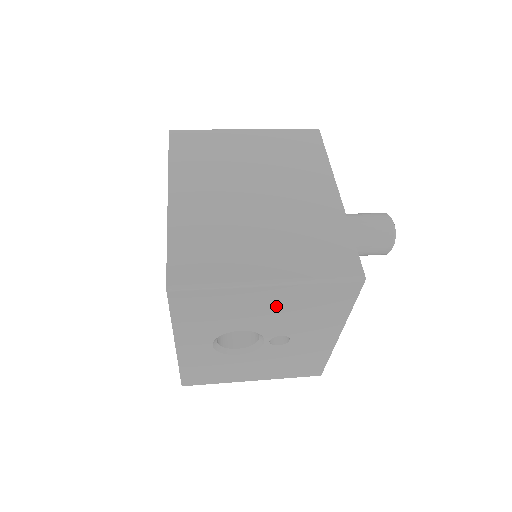
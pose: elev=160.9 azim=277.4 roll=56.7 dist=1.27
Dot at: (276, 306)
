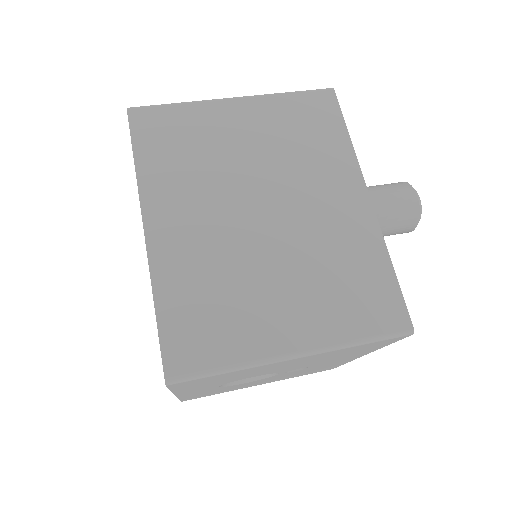
Dot at: (300, 362)
